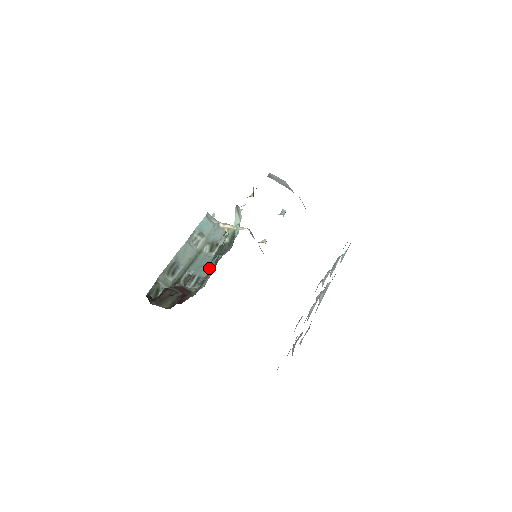
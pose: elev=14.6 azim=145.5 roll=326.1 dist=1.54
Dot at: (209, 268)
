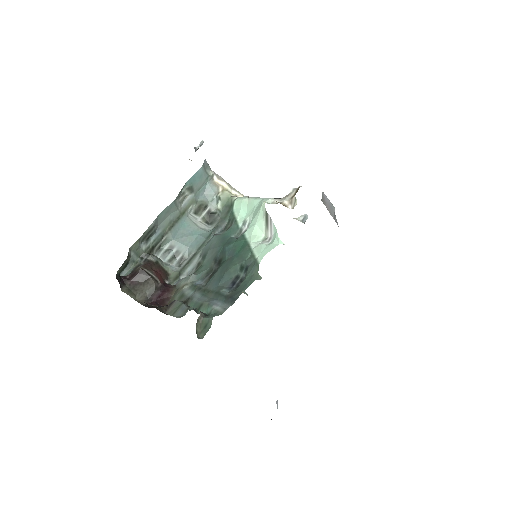
Dot at: (193, 244)
